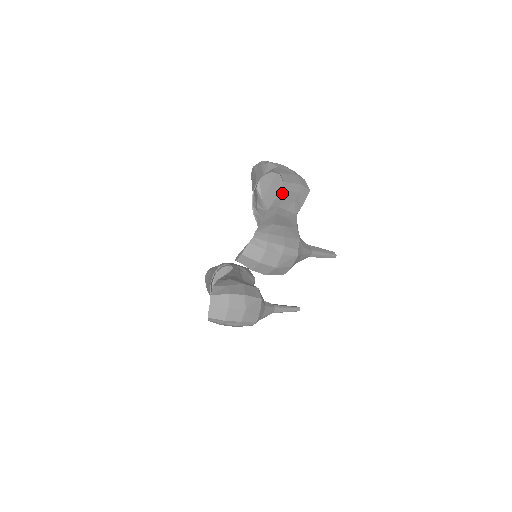
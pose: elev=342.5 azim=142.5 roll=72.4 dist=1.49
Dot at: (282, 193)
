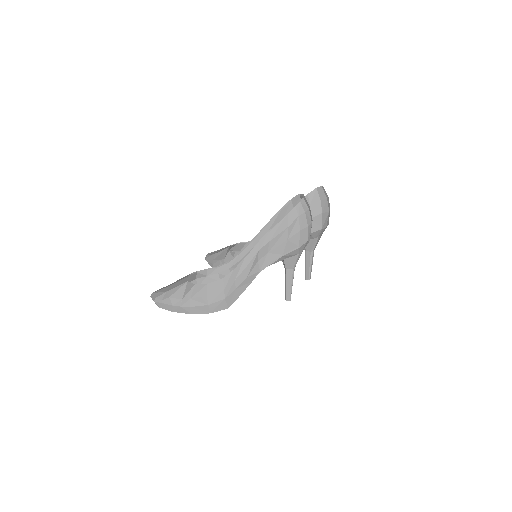
Dot at: occluded
